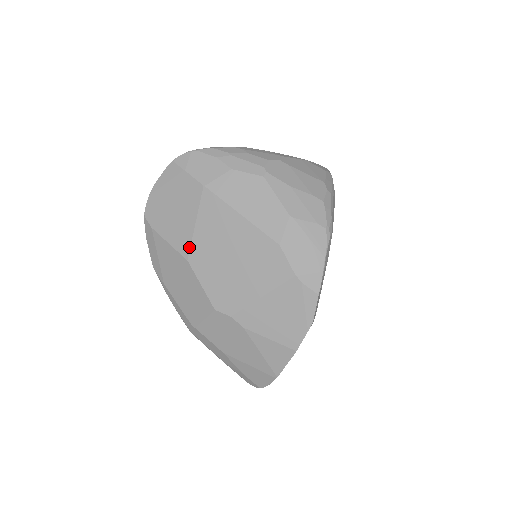
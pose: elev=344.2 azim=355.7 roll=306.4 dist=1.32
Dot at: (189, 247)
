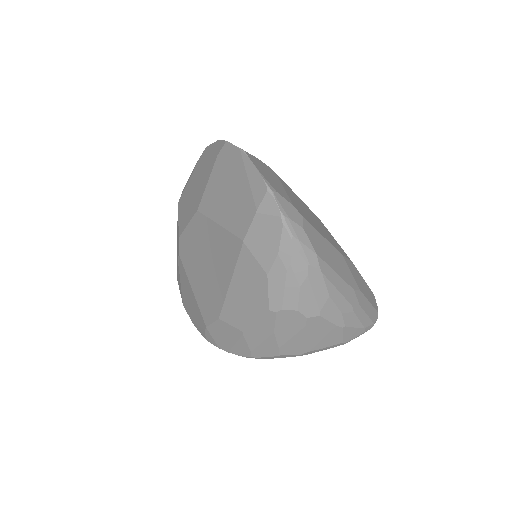
Dot at: (205, 214)
